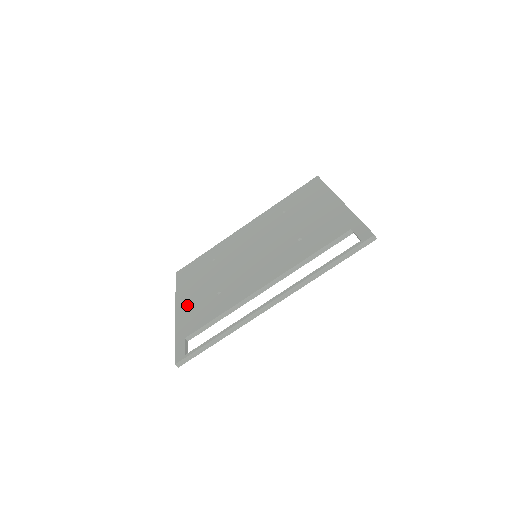
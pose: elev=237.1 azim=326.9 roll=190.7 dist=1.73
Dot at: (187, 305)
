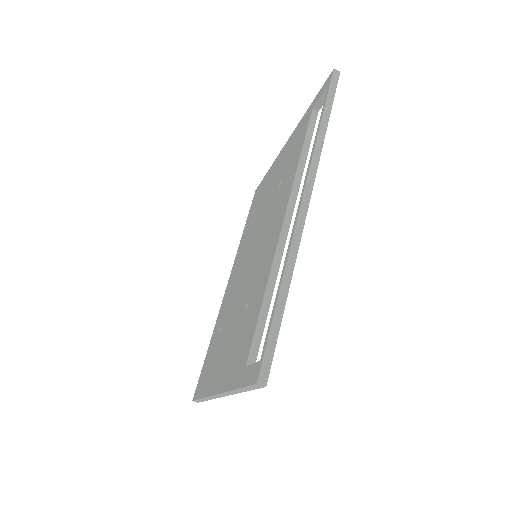
Dot at: (223, 369)
